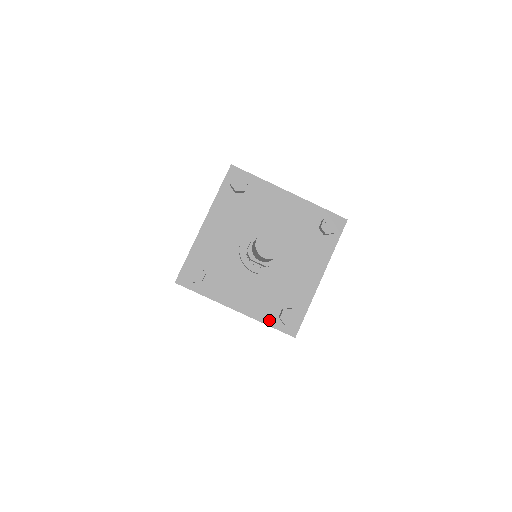
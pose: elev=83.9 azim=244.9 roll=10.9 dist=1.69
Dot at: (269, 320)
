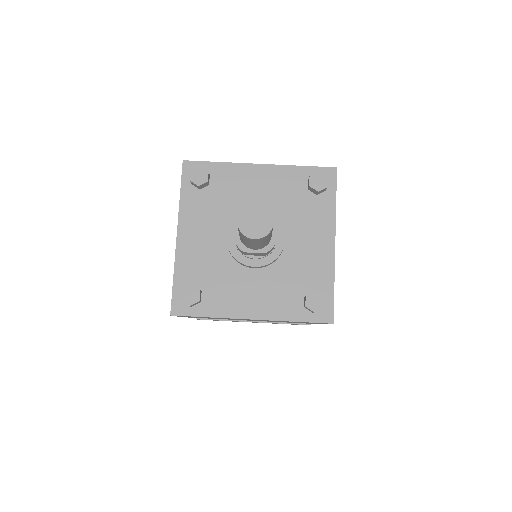
Dot at: (295, 315)
